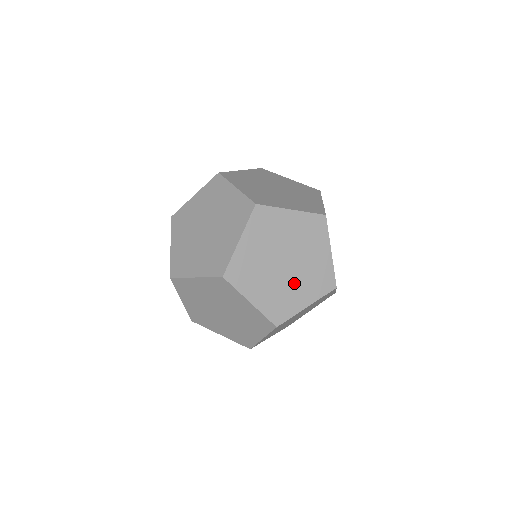
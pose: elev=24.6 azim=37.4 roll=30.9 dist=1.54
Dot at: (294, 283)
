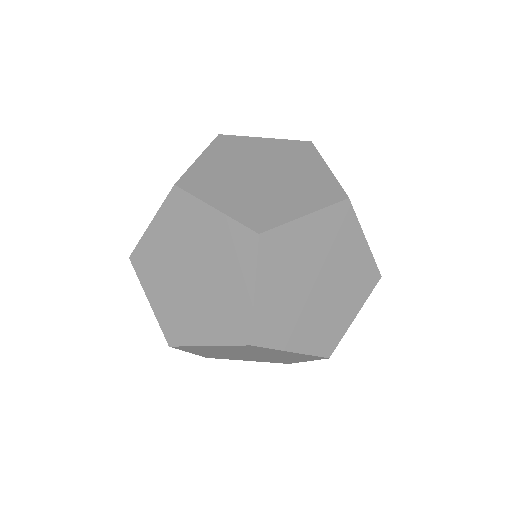
Dot at: (305, 314)
